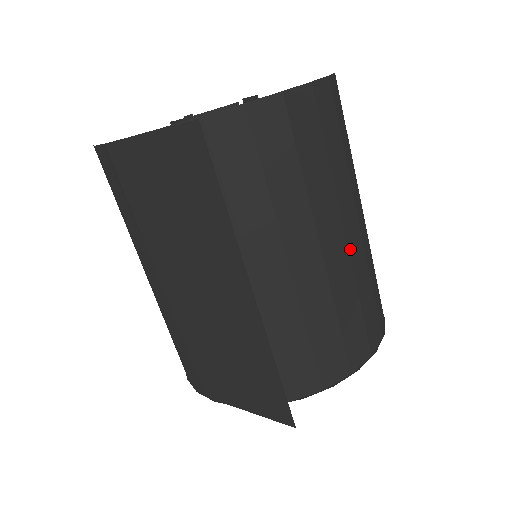
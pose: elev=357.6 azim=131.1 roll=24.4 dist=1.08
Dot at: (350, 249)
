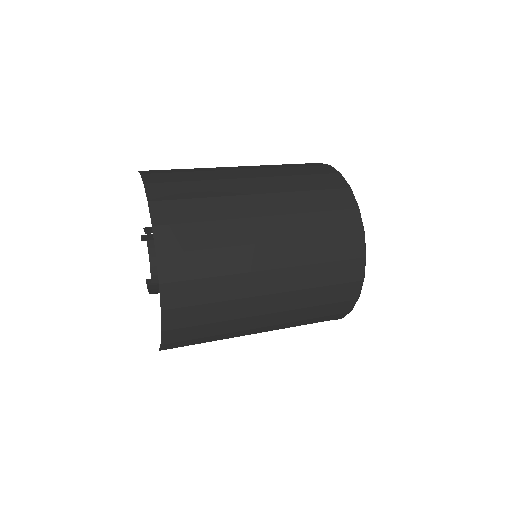
Dot at: (279, 310)
